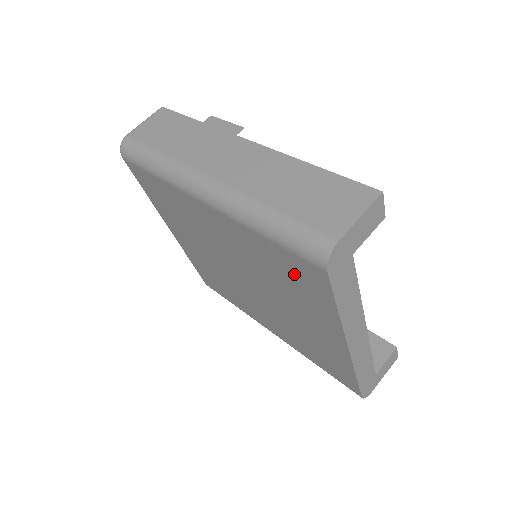
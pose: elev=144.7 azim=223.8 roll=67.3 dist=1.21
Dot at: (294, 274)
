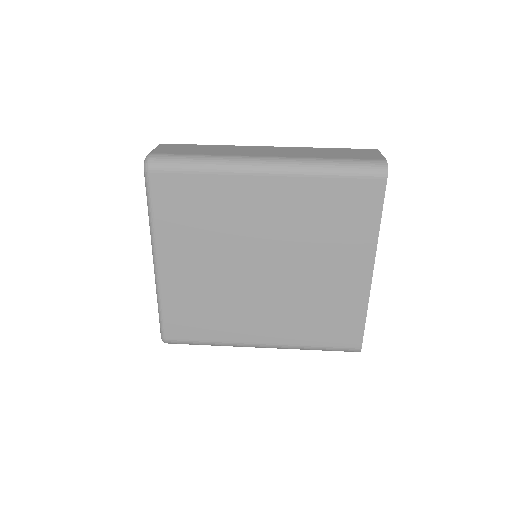
Dot at: (348, 205)
